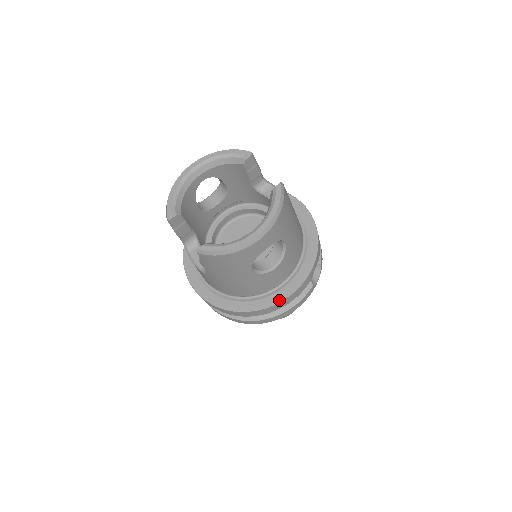
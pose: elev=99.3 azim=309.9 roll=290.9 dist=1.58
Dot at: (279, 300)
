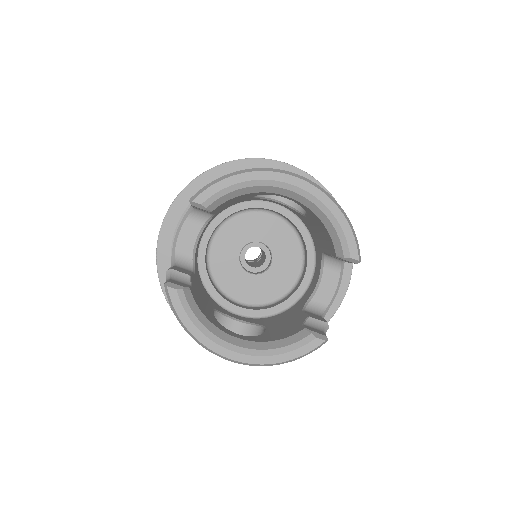
Dot at: occluded
